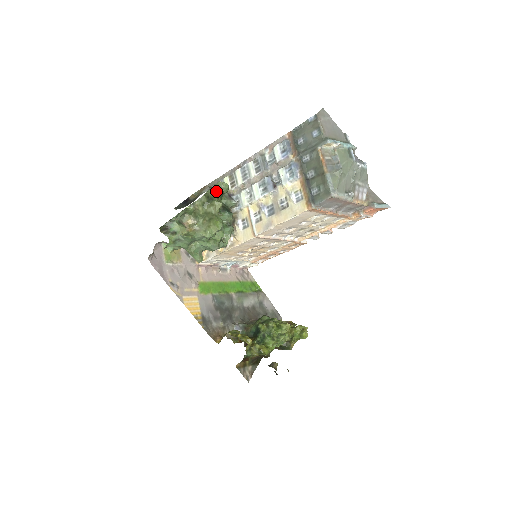
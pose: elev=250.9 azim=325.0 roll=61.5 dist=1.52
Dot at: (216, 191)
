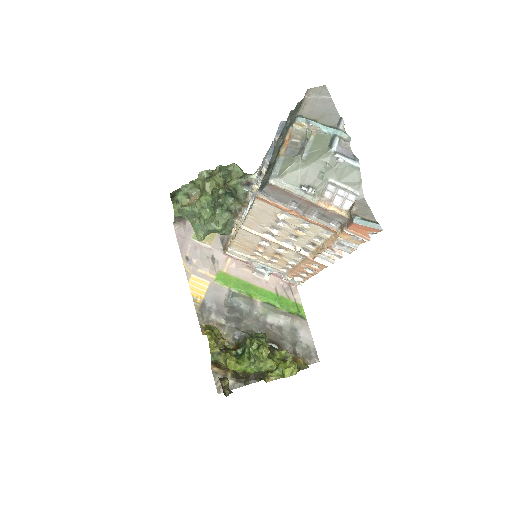
Dot at: (220, 170)
